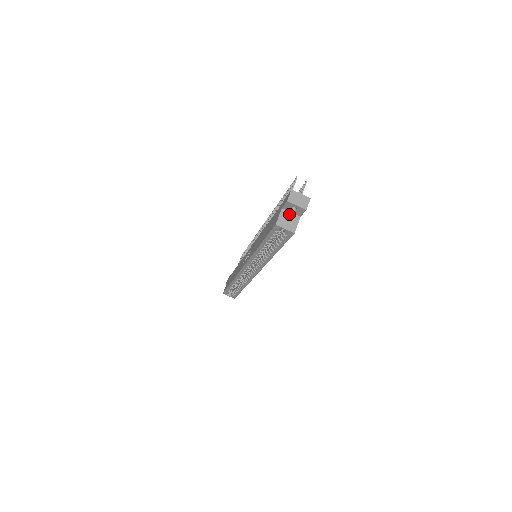
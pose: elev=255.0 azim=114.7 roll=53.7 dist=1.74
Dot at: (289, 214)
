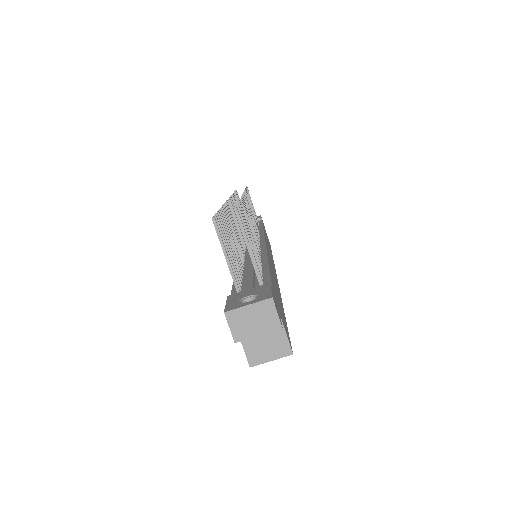
Dot at: occluded
